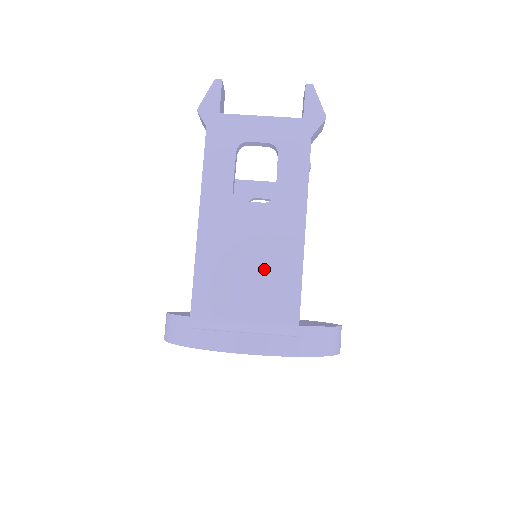
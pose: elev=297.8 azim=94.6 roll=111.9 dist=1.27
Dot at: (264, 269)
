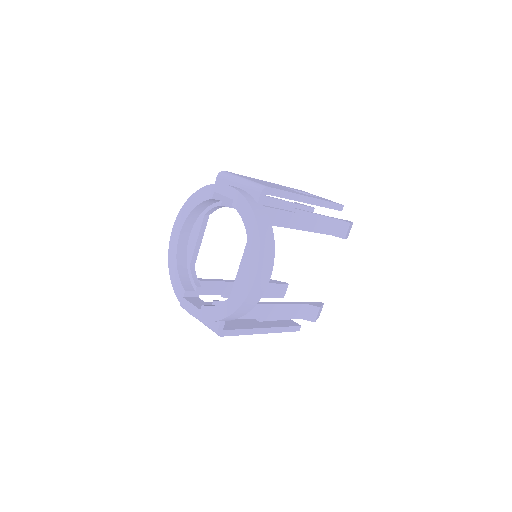
Dot at: (274, 186)
